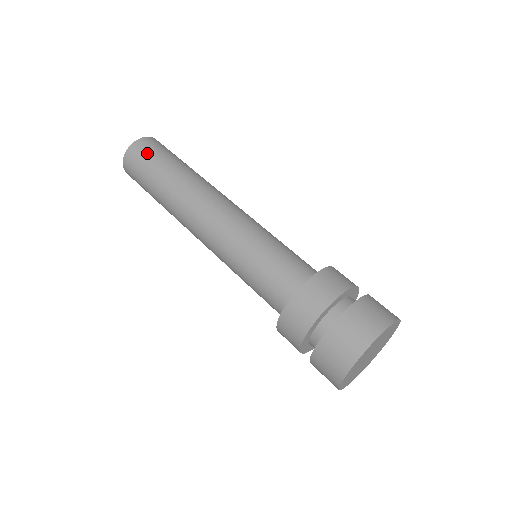
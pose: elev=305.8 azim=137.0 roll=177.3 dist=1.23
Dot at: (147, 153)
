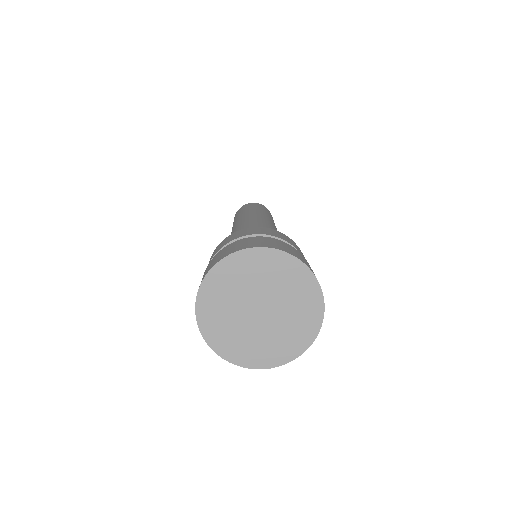
Dot at: occluded
